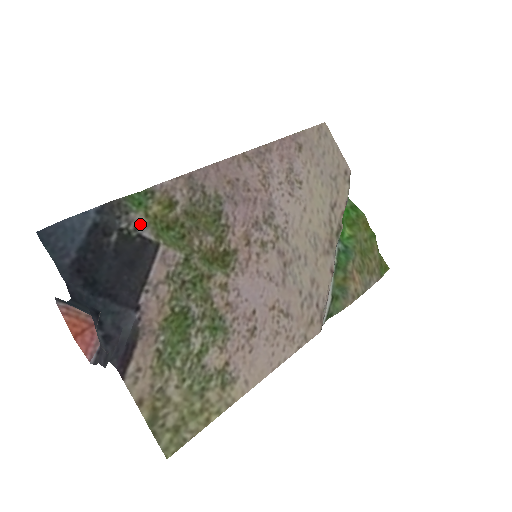
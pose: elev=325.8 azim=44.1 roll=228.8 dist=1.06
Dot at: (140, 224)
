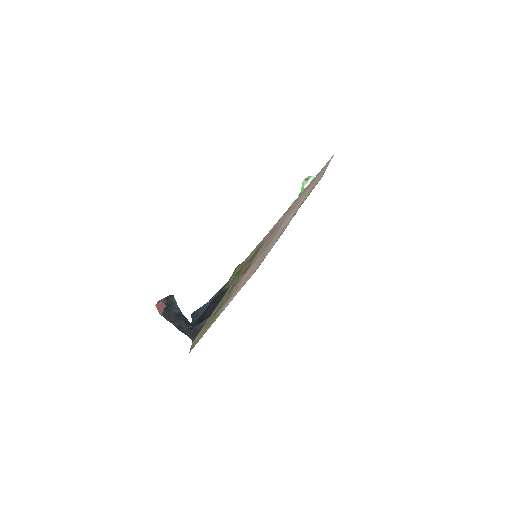
Dot at: occluded
